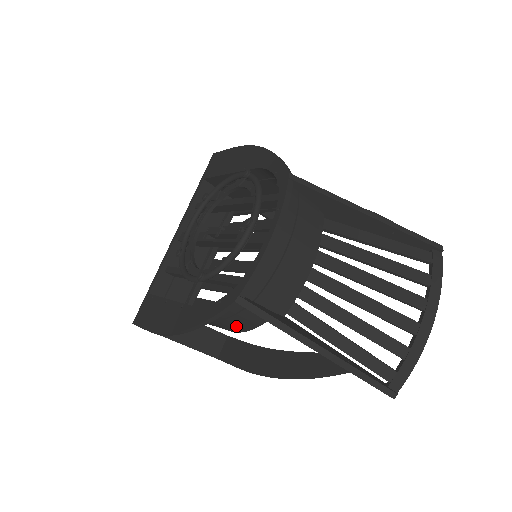
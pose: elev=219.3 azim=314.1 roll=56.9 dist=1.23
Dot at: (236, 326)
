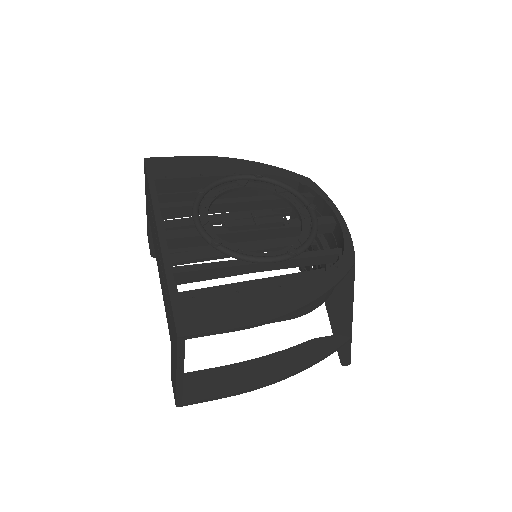
Dot at: (315, 303)
